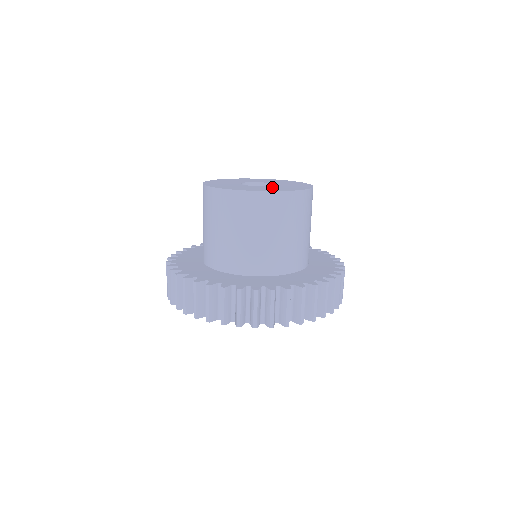
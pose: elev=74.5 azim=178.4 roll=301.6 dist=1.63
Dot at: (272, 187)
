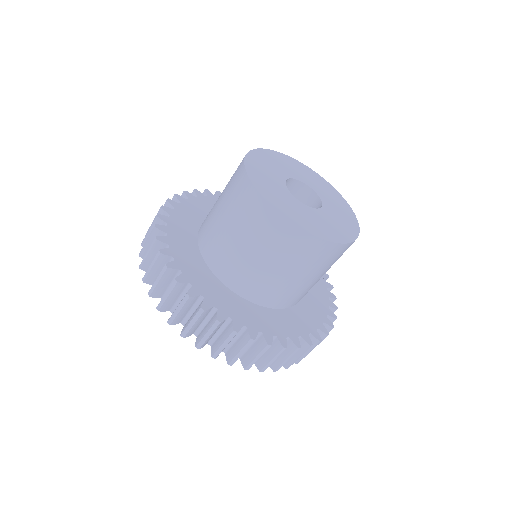
Dot at: (303, 210)
